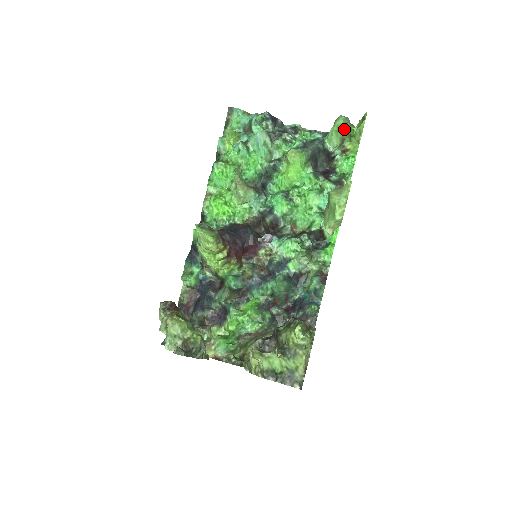
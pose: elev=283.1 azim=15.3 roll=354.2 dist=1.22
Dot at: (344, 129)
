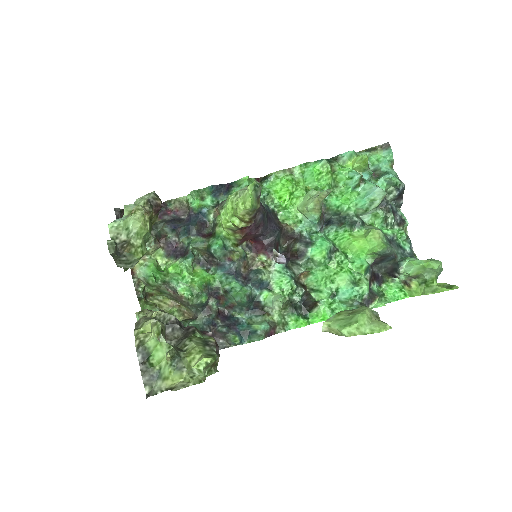
Dot at: (429, 273)
